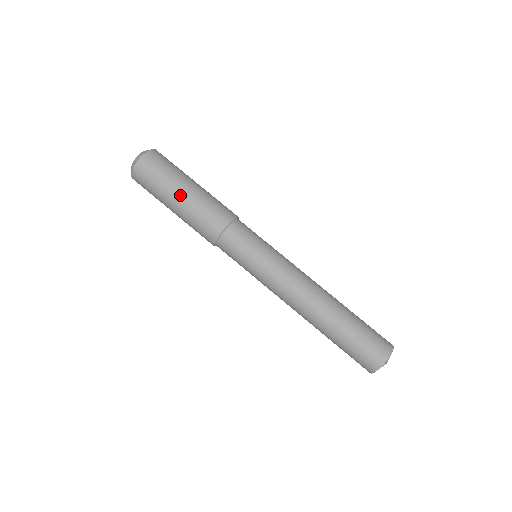
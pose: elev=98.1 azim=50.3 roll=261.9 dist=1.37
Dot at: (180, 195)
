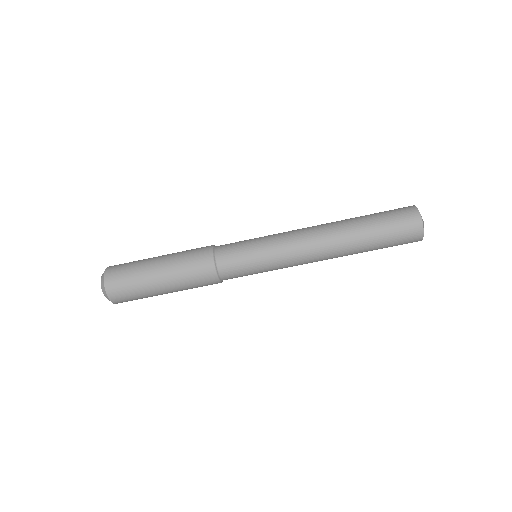
Dot at: (161, 284)
